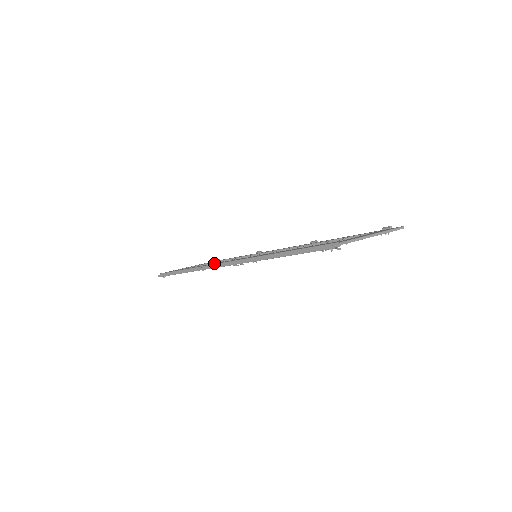
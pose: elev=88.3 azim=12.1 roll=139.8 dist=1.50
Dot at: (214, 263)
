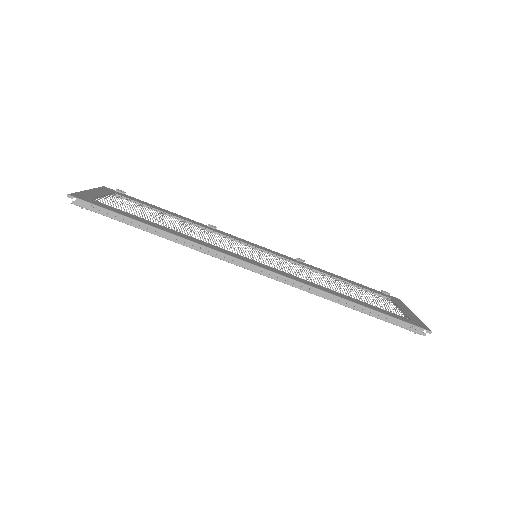
Dot at: (208, 243)
